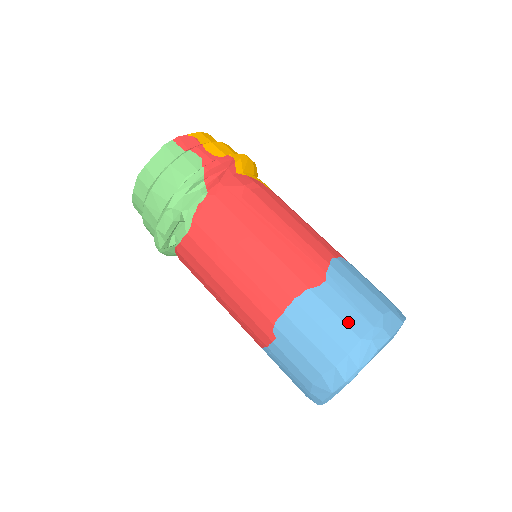
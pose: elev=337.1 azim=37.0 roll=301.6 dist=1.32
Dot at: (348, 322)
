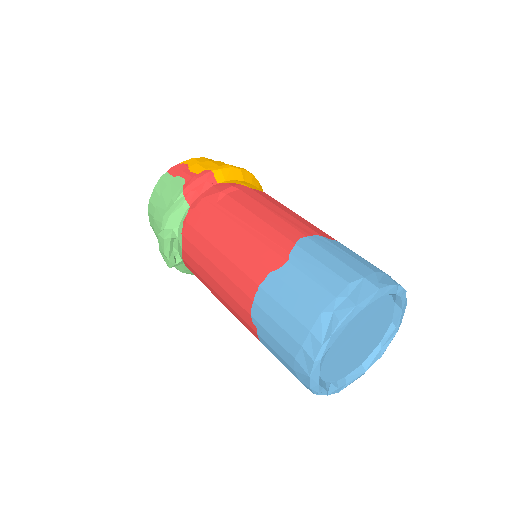
Dot at: (308, 297)
